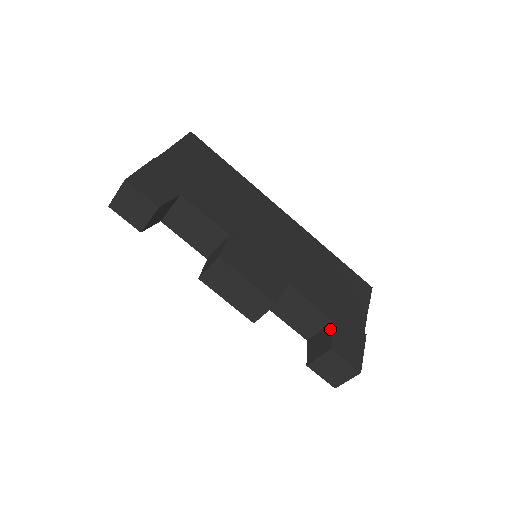
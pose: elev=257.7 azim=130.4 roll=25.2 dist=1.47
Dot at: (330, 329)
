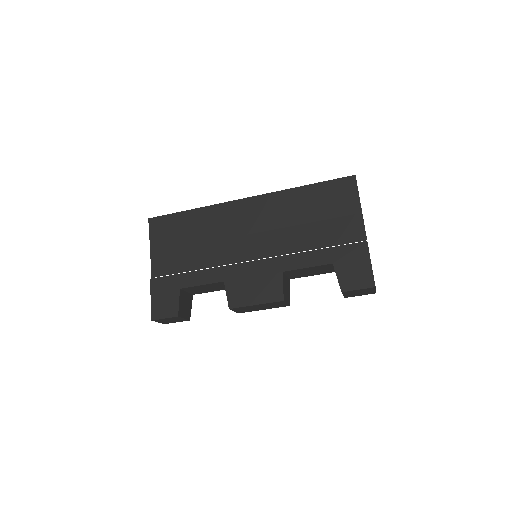
Dot at: (335, 271)
